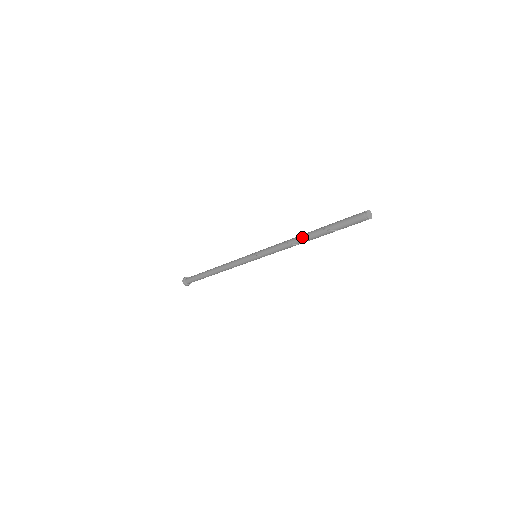
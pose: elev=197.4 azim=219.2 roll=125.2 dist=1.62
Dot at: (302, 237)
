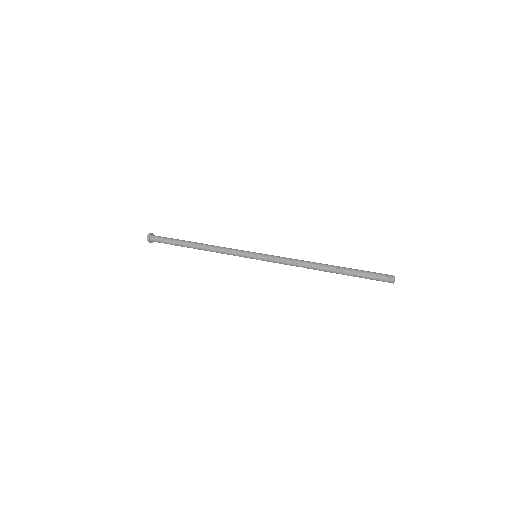
Dot at: (319, 270)
